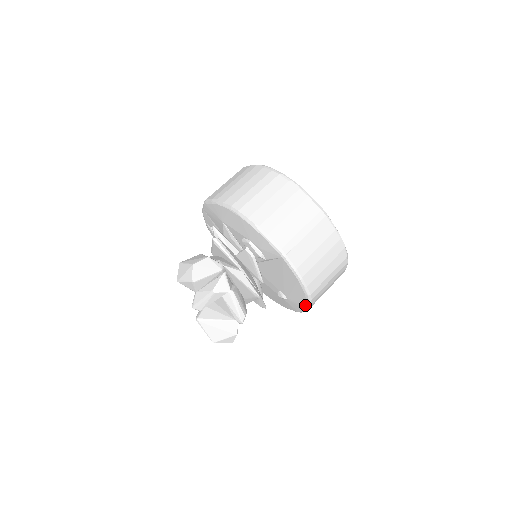
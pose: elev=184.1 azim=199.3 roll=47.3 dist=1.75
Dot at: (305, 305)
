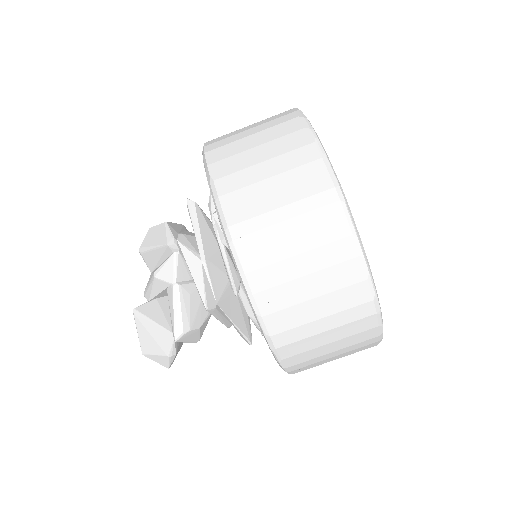
Dot at: (274, 357)
